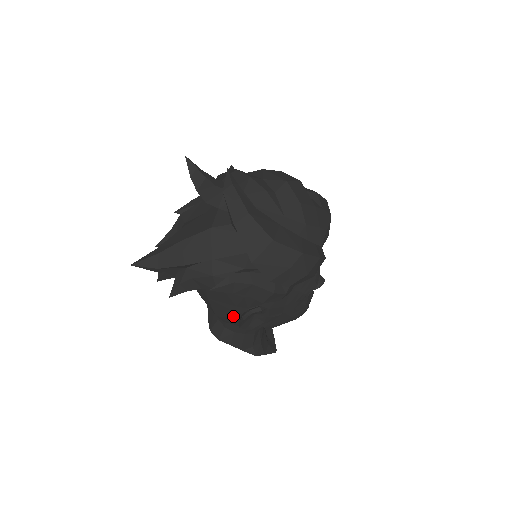
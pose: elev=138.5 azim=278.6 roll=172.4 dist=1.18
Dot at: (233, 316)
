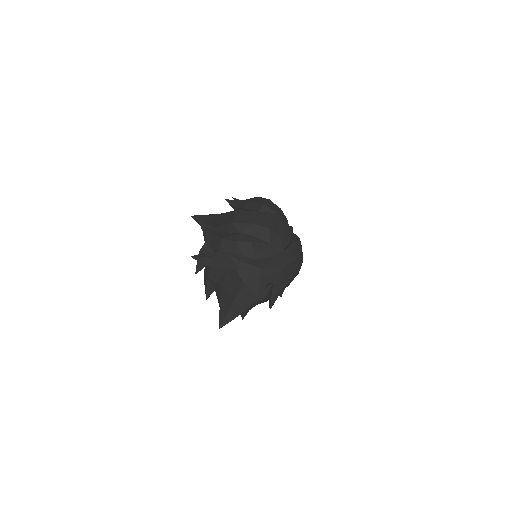
Dot at: occluded
